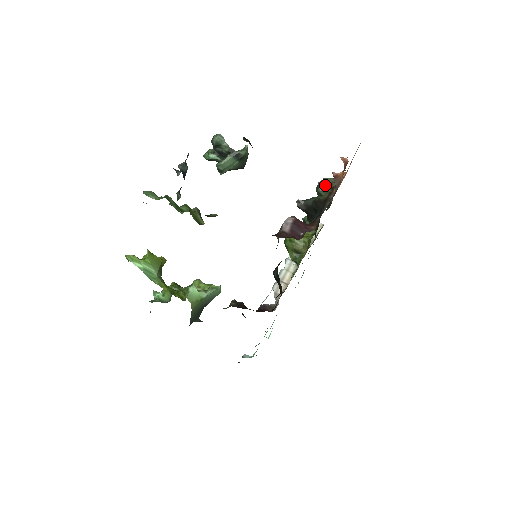
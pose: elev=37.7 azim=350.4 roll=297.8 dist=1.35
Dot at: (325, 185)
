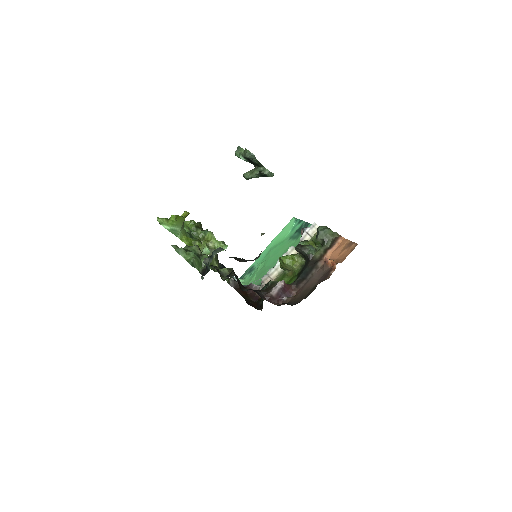
Dot at: (323, 239)
